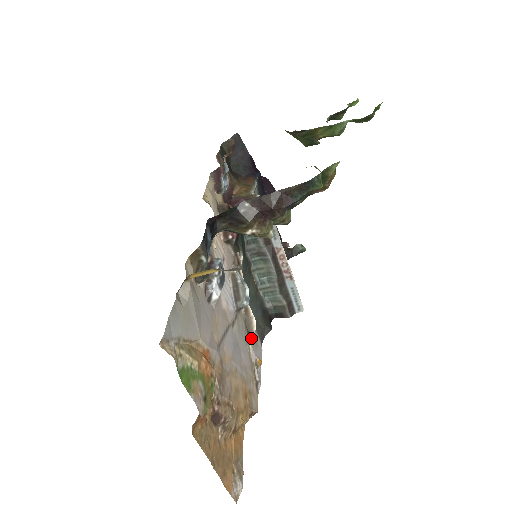
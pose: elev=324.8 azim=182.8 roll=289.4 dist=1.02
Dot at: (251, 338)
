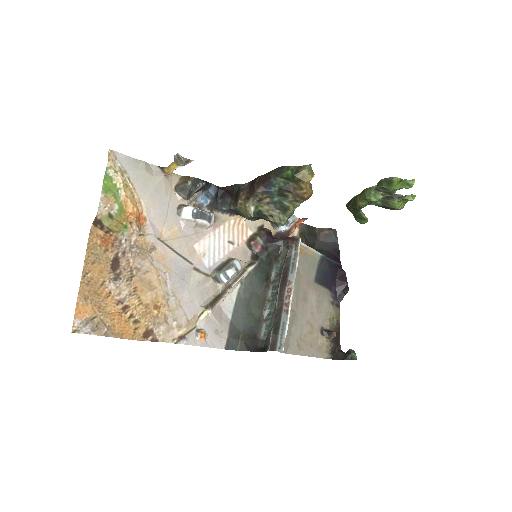
Dot at: (211, 311)
